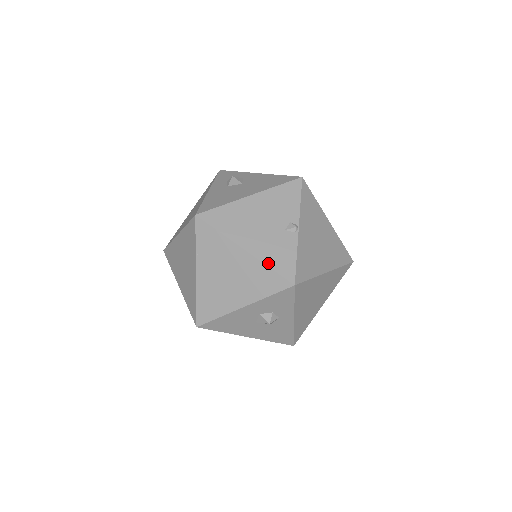
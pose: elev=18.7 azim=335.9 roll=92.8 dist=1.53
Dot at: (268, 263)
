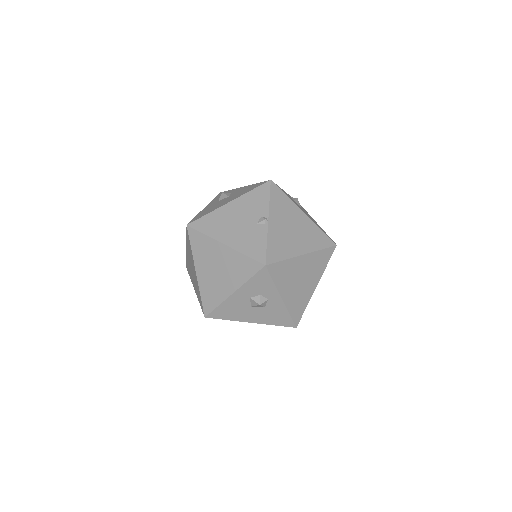
Dot at: (243, 251)
